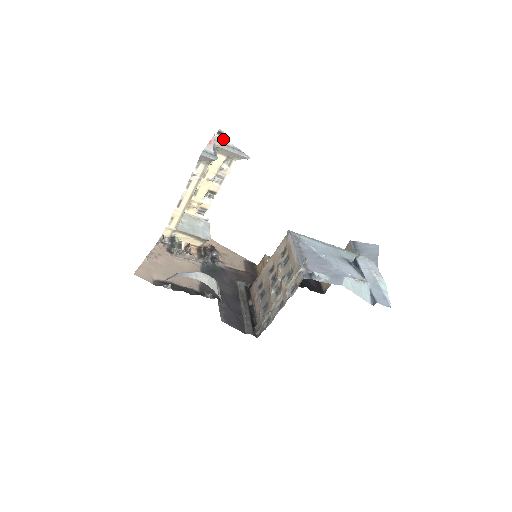
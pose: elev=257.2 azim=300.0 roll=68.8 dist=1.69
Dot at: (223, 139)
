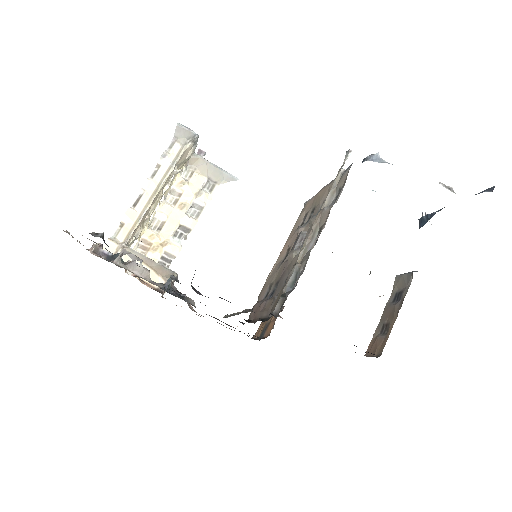
Dot at: occluded
